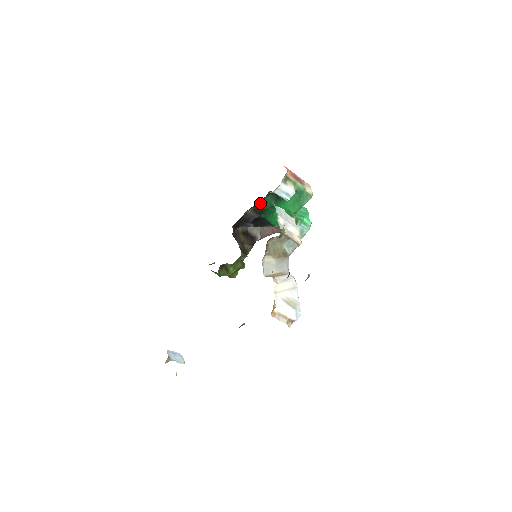
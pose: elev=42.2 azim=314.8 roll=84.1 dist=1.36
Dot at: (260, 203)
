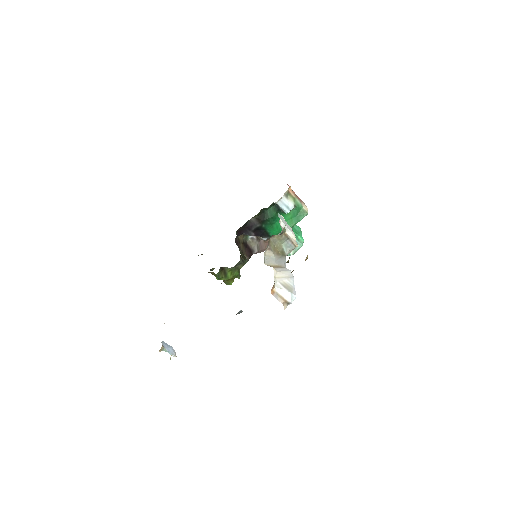
Dot at: (263, 213)
